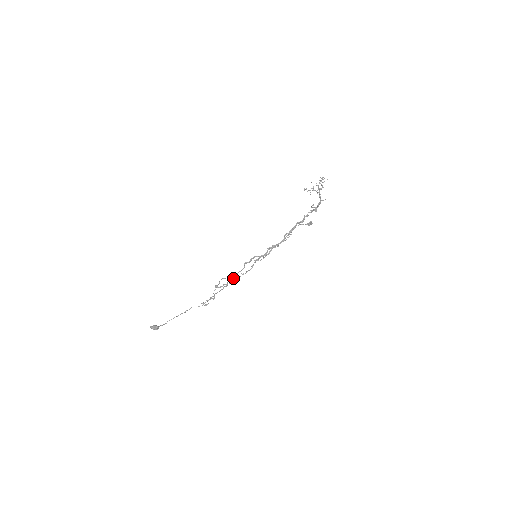
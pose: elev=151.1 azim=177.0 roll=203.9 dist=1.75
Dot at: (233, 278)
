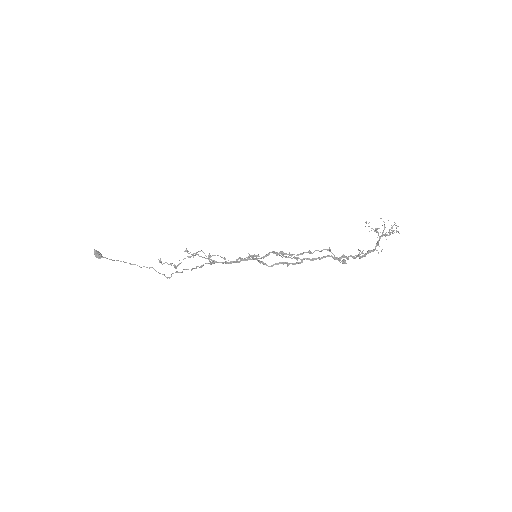
Dot at: occluded
